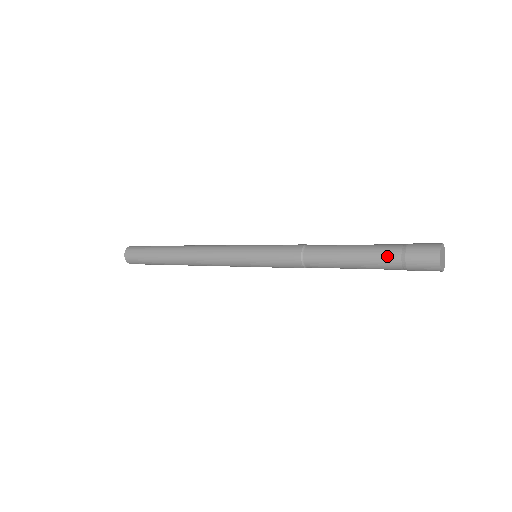
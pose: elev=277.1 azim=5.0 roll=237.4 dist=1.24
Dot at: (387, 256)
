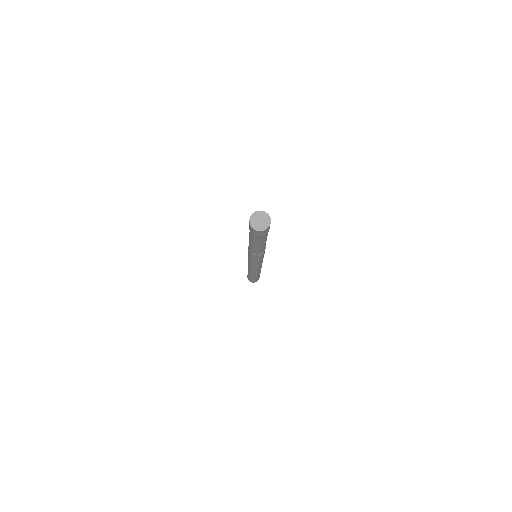
Dot at: (252, 237)
